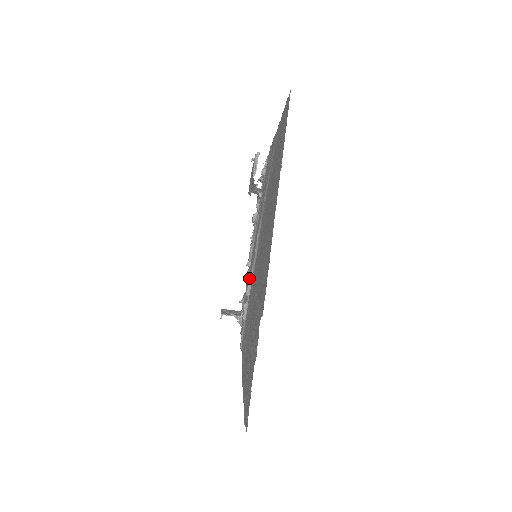
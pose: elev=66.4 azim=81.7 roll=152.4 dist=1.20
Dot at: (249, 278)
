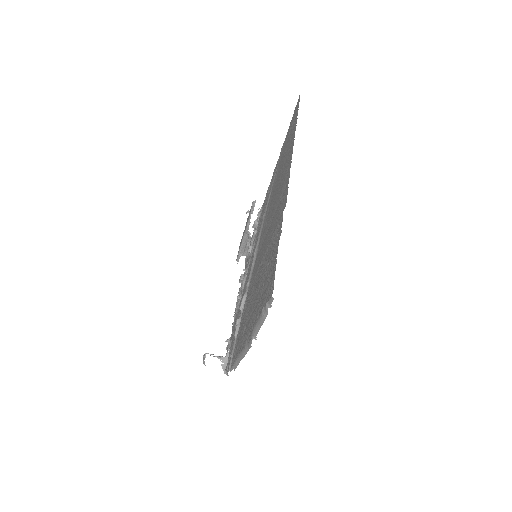
Dot at: occluded
